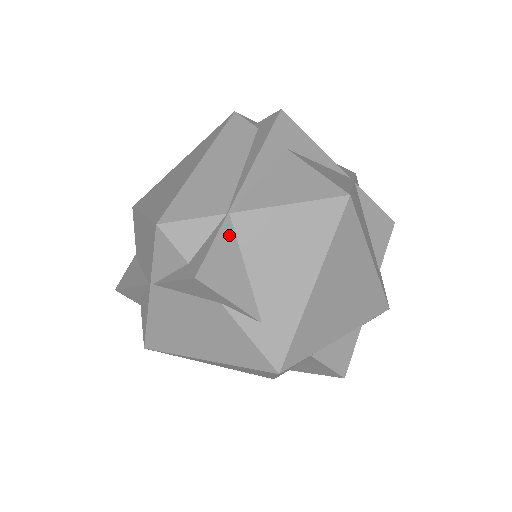
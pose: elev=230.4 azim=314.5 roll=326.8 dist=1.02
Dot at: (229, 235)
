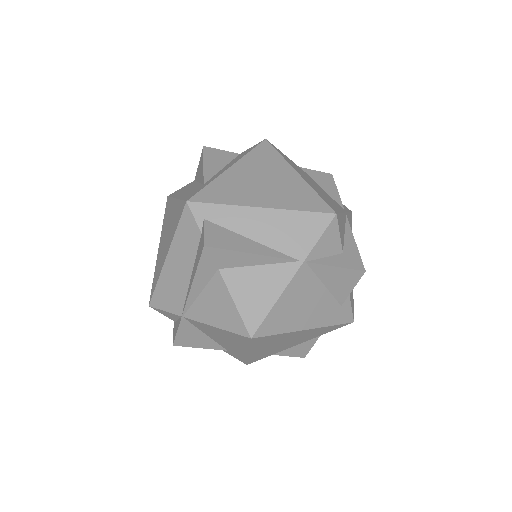
Dot at: (187, 325)
